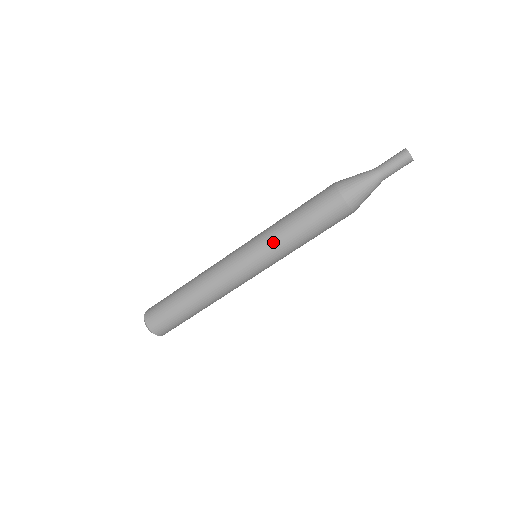
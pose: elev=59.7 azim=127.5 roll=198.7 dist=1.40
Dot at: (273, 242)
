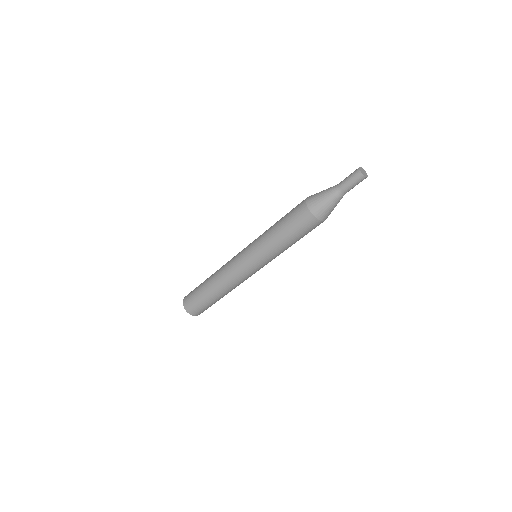
Dot at: (265, 250)
